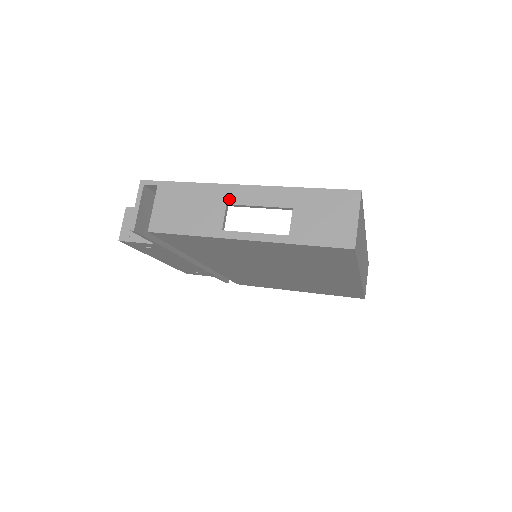
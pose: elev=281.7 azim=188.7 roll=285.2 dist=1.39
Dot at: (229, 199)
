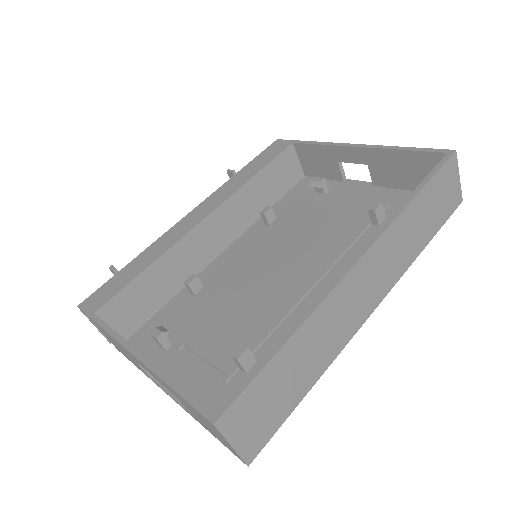
Dot at: (133, 358)
